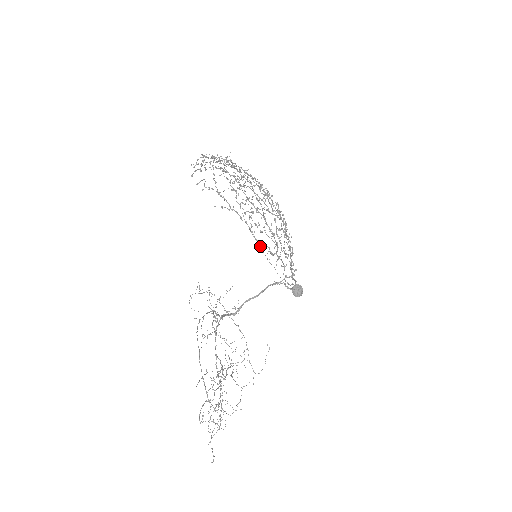
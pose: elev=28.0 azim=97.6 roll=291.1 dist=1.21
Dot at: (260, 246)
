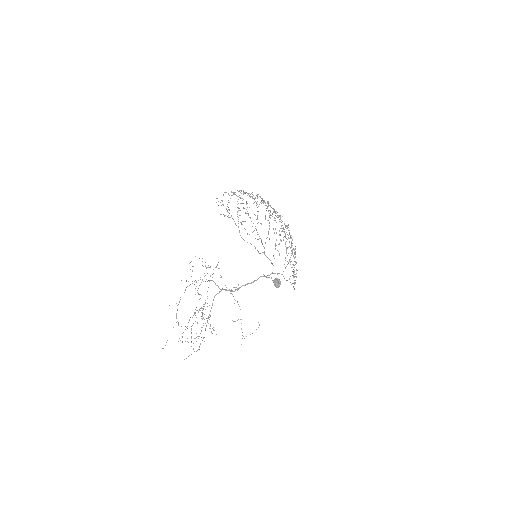
Dot at: (290, 264)
